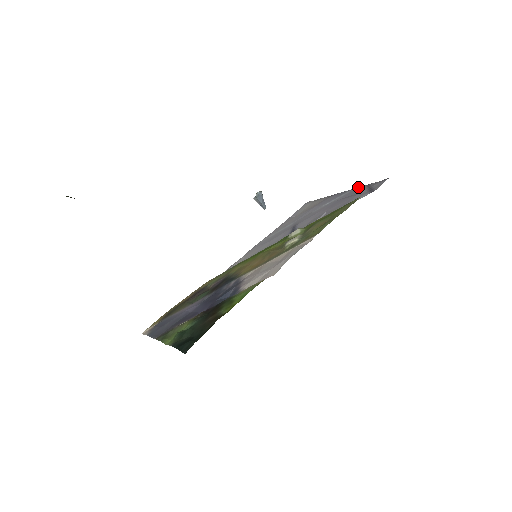
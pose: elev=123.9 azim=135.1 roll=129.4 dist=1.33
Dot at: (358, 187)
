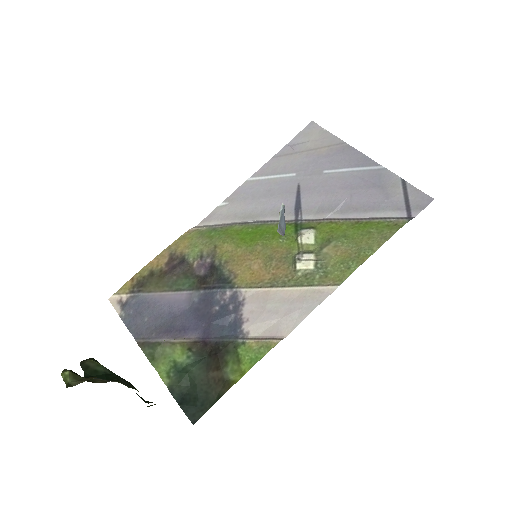
Dot at: (390, 172)
